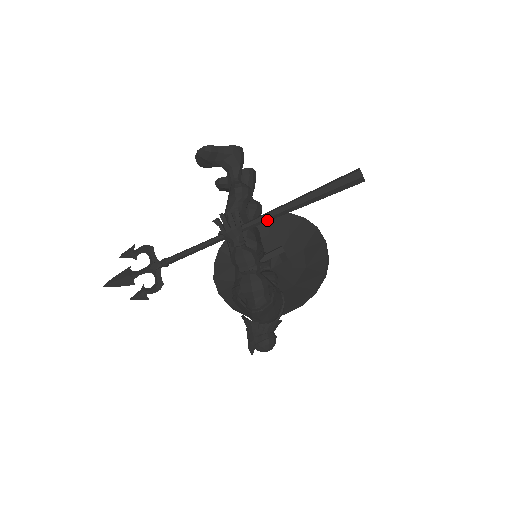
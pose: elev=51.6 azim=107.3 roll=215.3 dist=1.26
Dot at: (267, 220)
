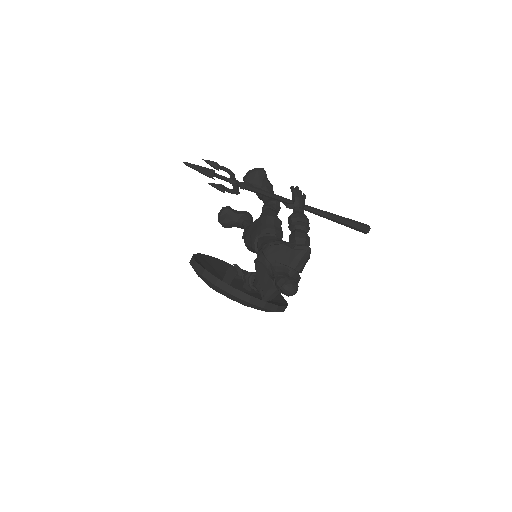
Dot at: (318, 212)
